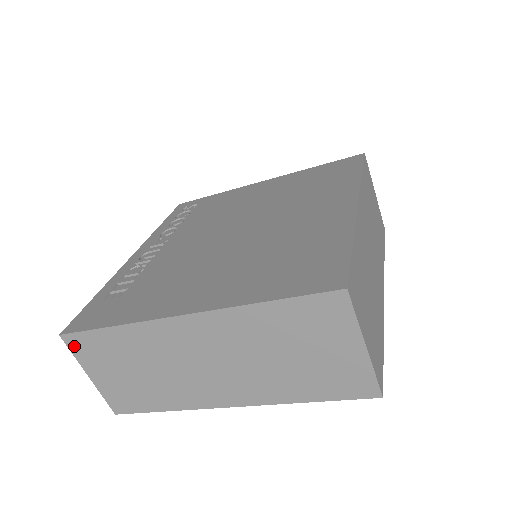
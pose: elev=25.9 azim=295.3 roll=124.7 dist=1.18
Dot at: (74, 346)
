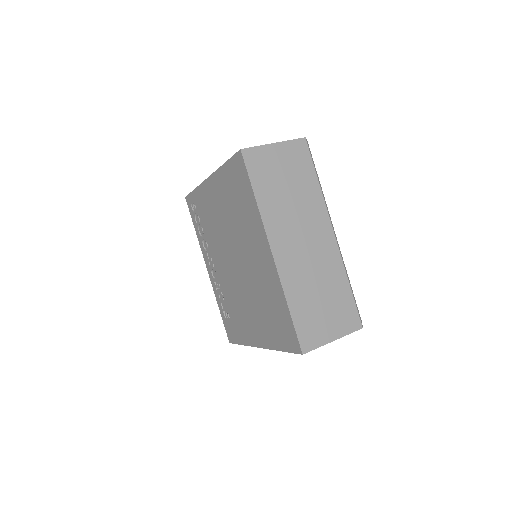
Dot at: occluded
